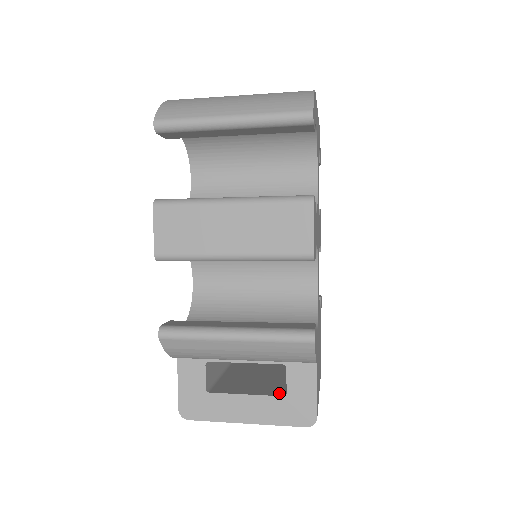
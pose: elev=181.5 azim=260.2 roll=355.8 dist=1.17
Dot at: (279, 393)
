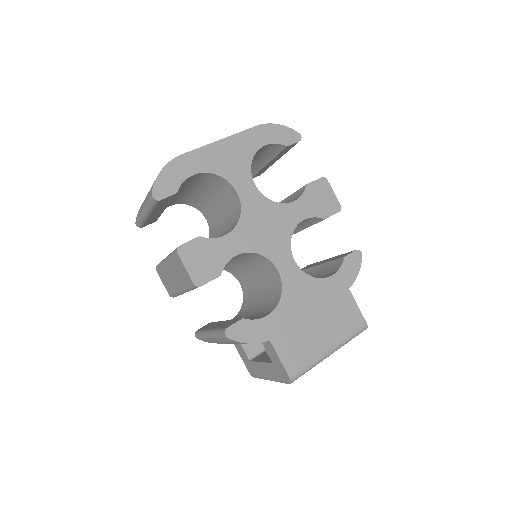
Dot at: occluded
